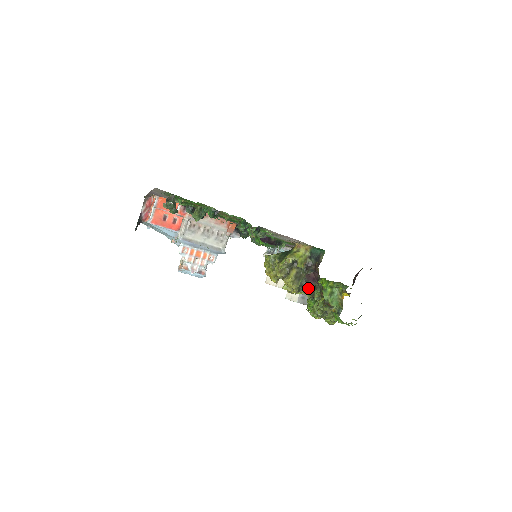
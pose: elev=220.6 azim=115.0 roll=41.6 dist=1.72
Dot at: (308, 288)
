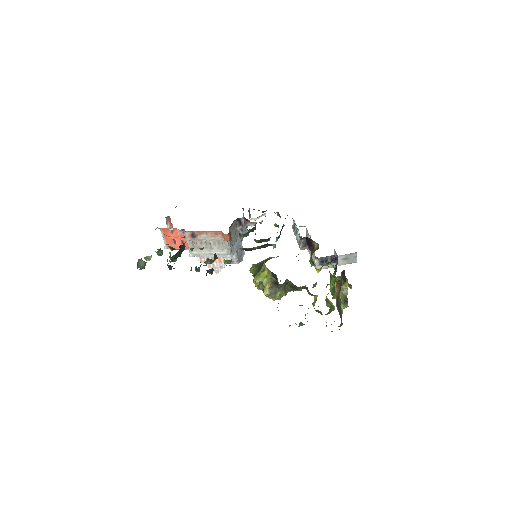
Dot at: occluded
